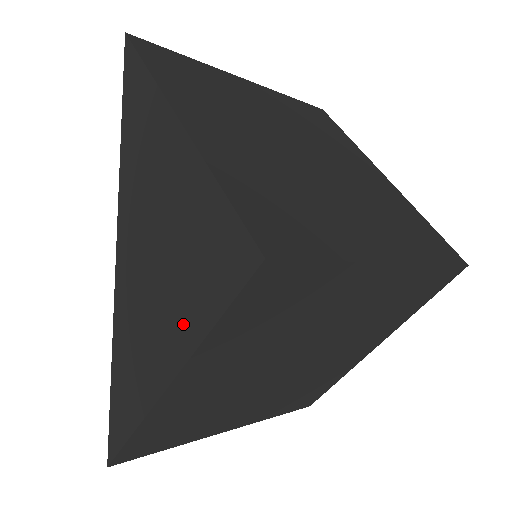
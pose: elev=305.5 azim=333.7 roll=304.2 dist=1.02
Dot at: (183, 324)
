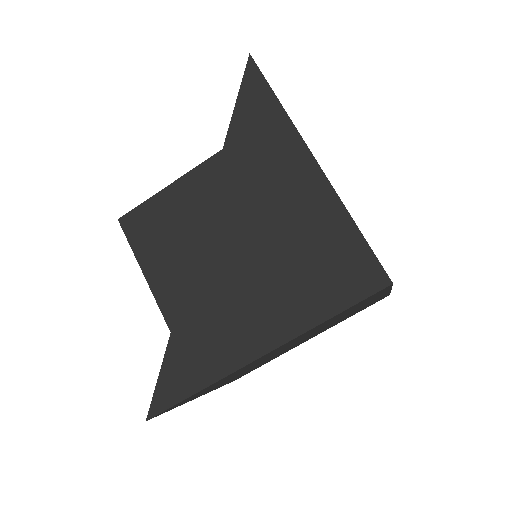
Dot at: (292, 312)
